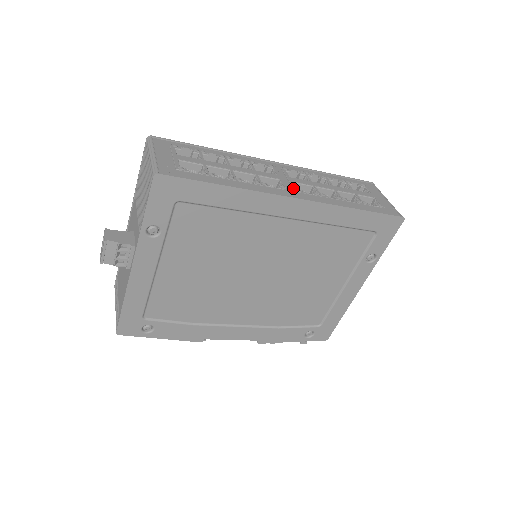
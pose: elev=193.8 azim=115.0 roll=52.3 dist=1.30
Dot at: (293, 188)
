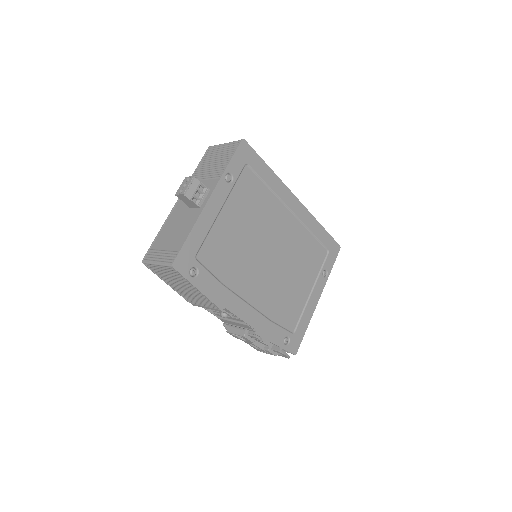
Dot at: occluded
